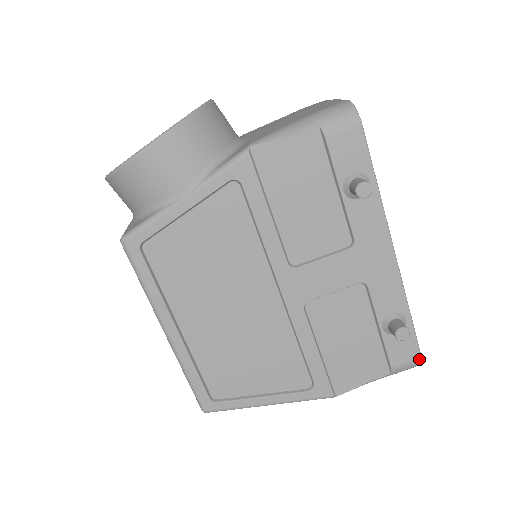
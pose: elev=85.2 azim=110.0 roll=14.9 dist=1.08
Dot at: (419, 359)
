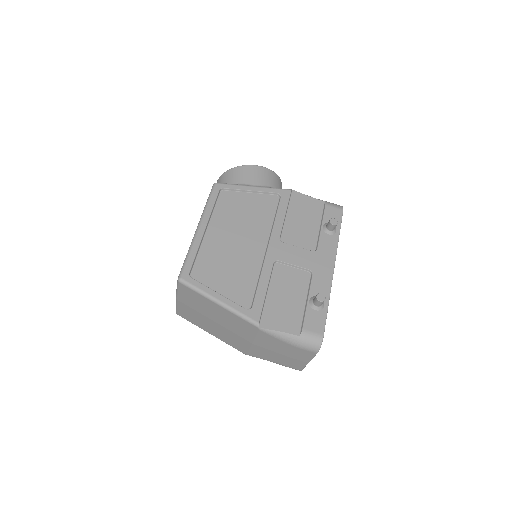
Dot at: (322, 336)
